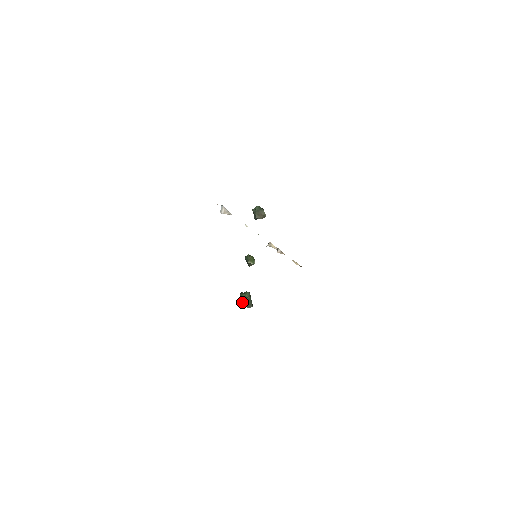
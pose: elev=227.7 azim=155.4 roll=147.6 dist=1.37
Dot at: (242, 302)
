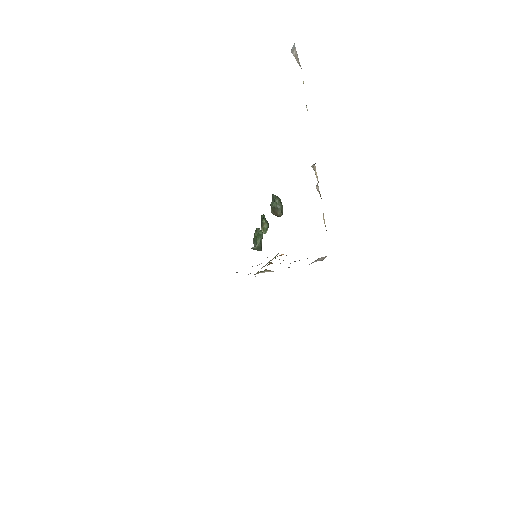
Dot at: (253, 242)
